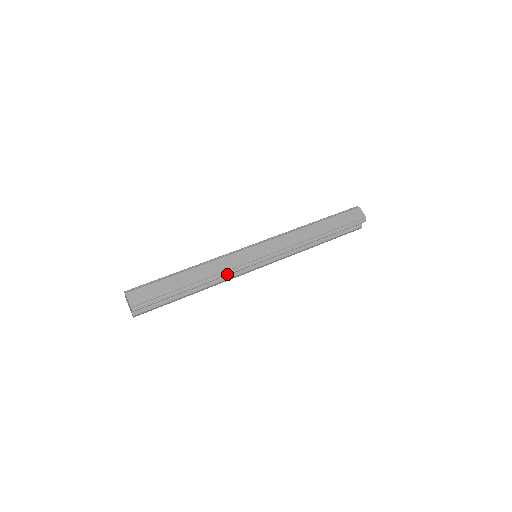
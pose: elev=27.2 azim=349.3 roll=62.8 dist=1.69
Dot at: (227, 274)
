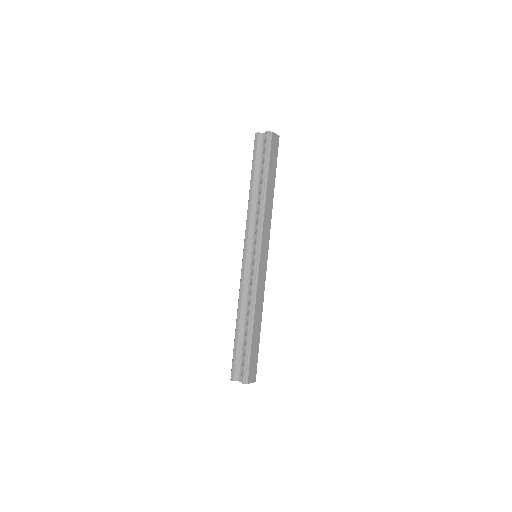
Dot at: (263, 293)
